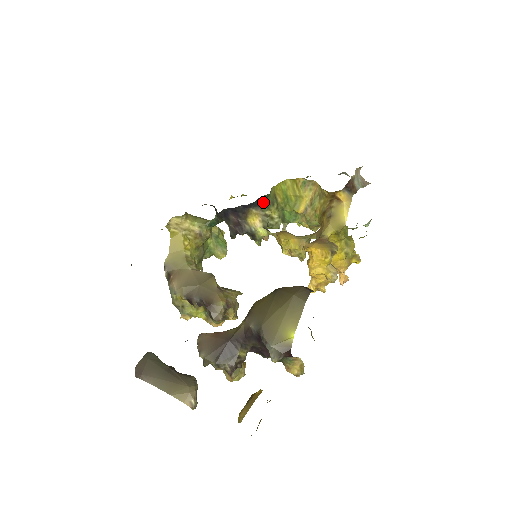
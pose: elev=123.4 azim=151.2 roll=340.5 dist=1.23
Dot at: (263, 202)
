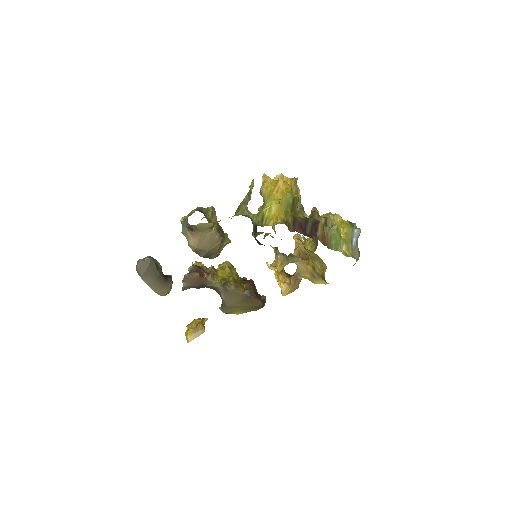
Dot at: occluded
